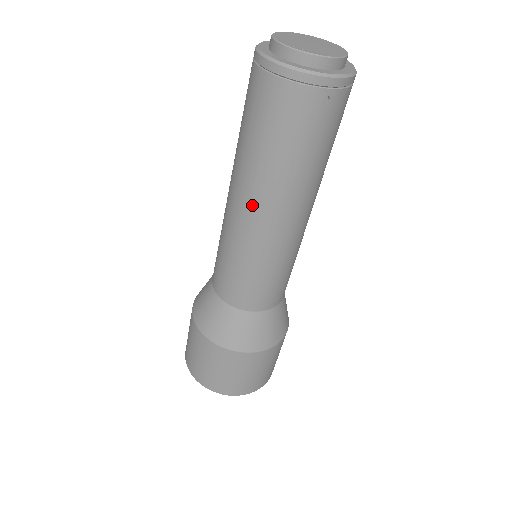
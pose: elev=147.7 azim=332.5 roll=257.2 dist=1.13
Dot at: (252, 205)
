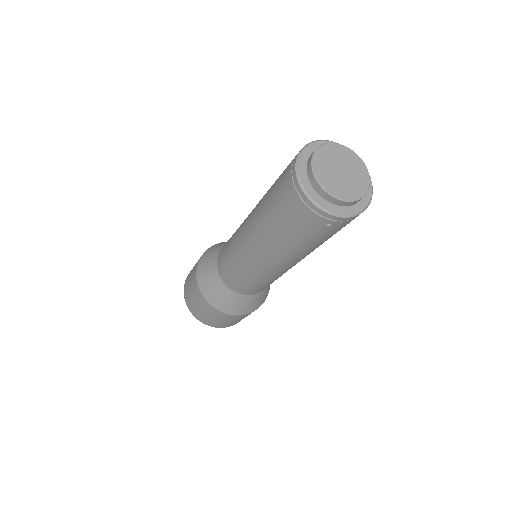
Dot at: (256, 245)
